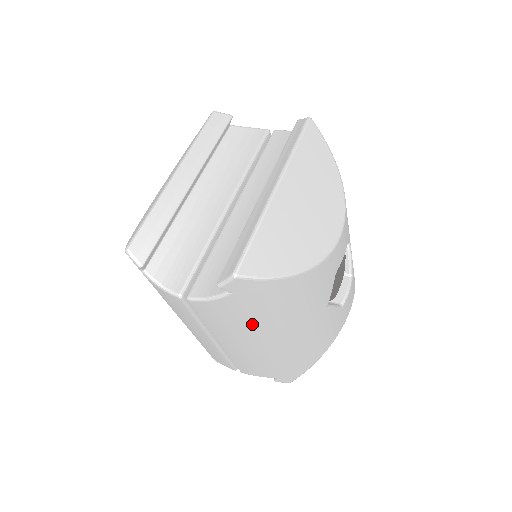
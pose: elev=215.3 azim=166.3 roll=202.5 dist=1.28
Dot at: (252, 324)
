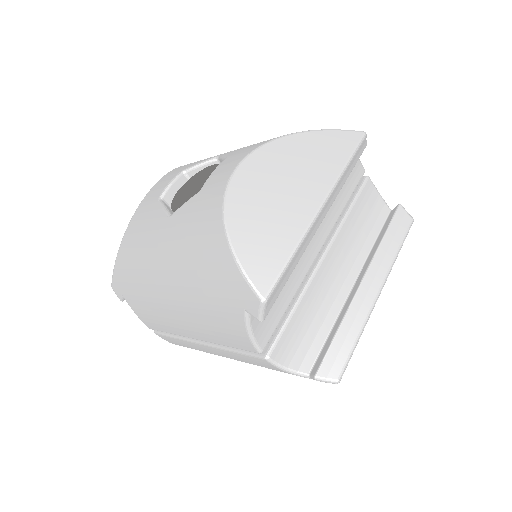
Dot at: occluded
